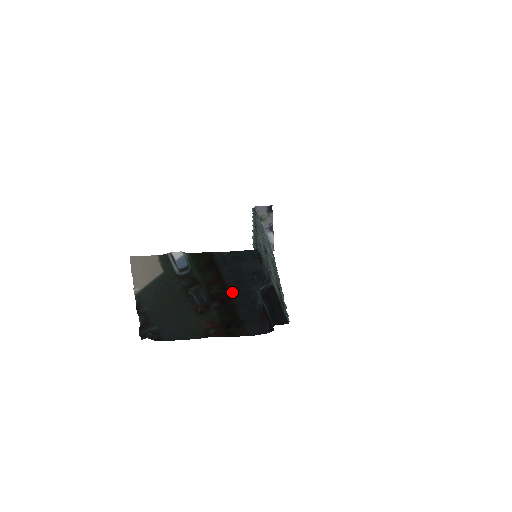
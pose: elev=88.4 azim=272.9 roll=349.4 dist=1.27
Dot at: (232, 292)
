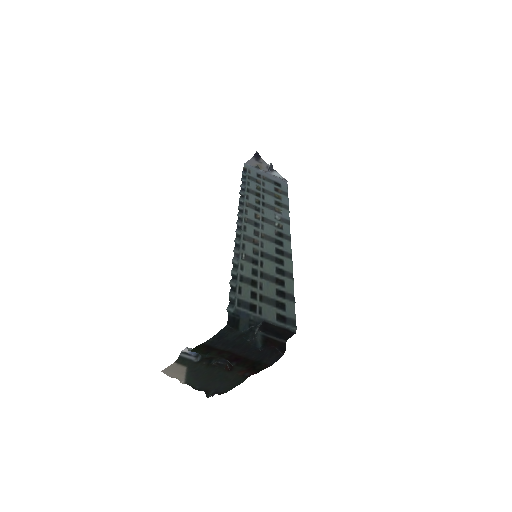
Dot at: (237, 352)
